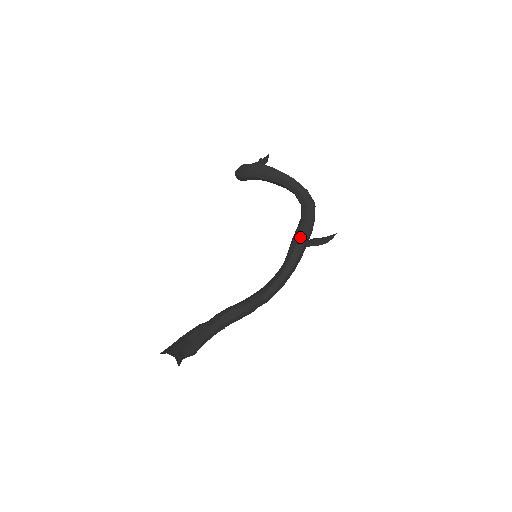
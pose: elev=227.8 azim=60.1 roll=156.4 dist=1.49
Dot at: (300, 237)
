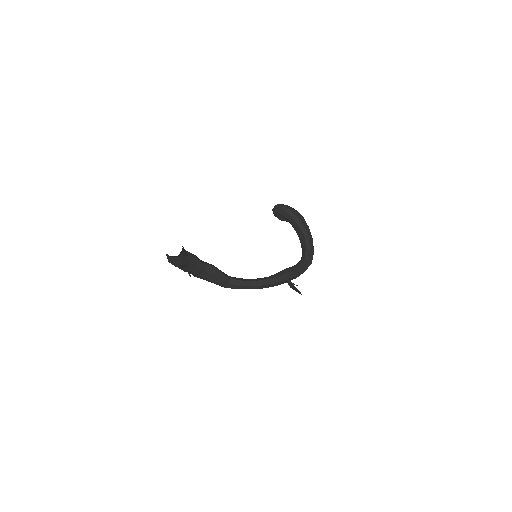
Dot at: (293, 271)
